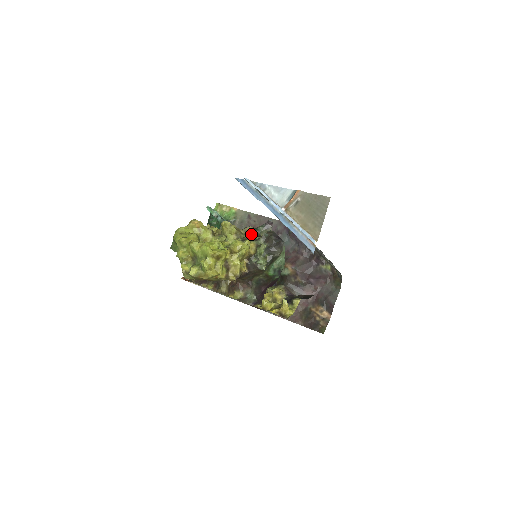
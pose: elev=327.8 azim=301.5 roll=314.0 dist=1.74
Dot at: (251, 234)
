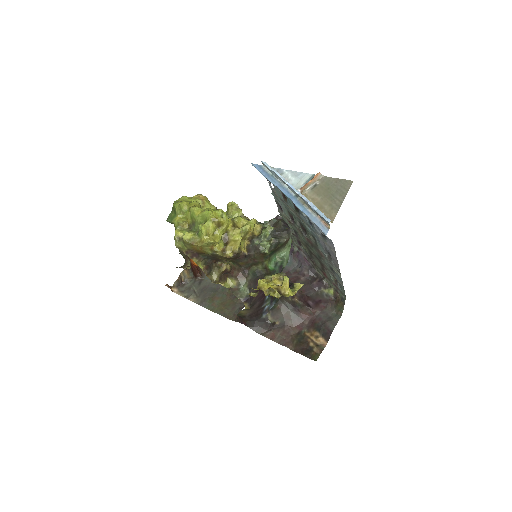
Dot at: occluded
